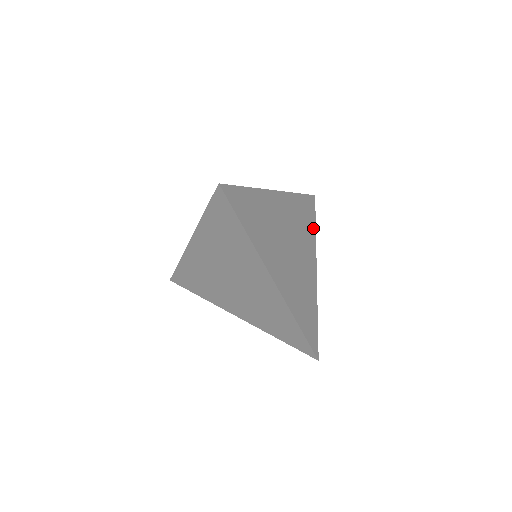
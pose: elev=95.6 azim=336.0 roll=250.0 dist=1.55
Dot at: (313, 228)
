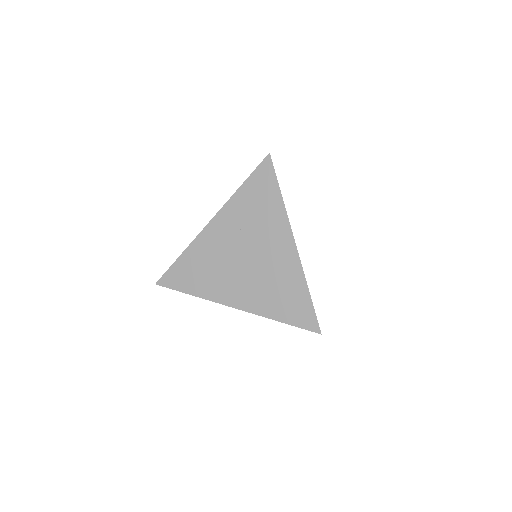
Dot at: occluded
